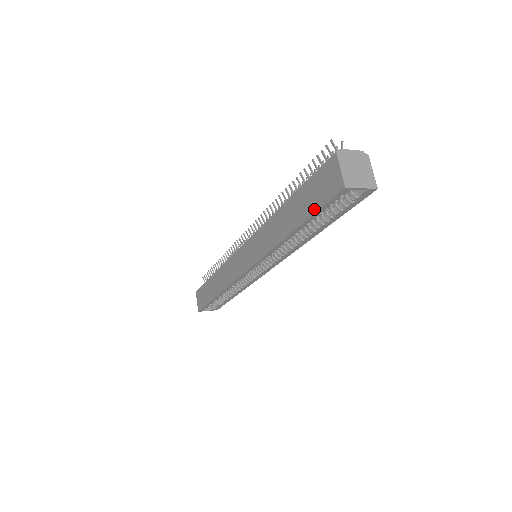
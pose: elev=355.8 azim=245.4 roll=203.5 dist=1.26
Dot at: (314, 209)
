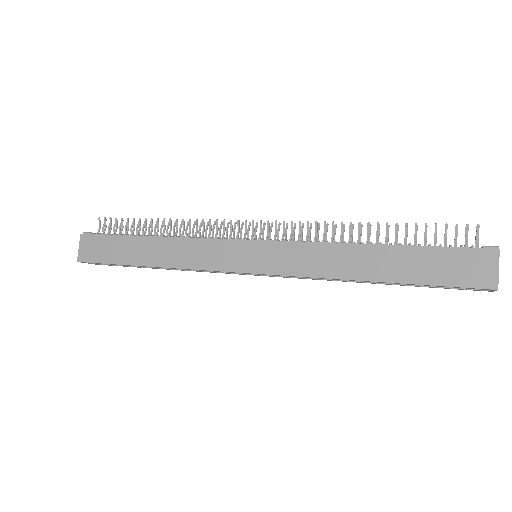
Dot at: (434, 281)
